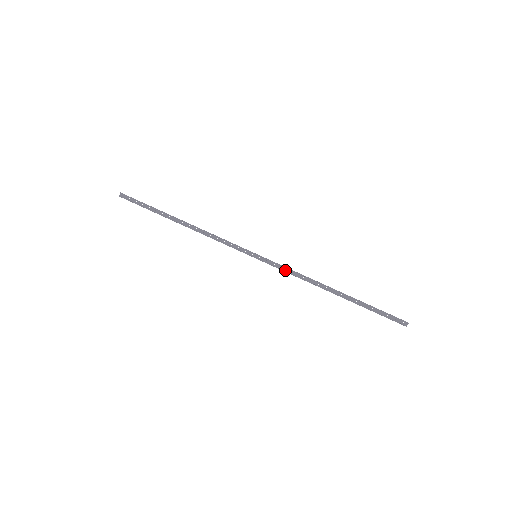
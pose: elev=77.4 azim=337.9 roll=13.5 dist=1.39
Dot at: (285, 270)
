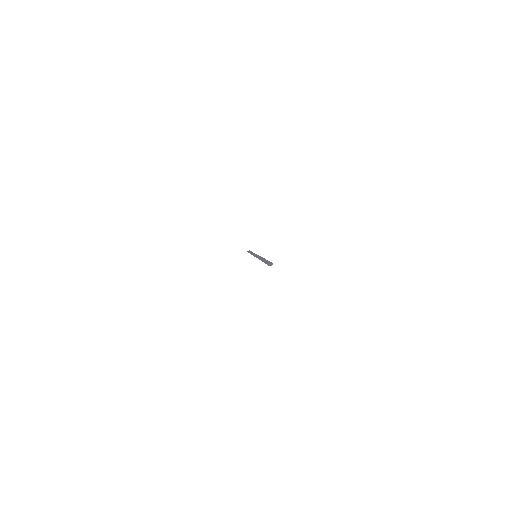
Dot at: occluded
